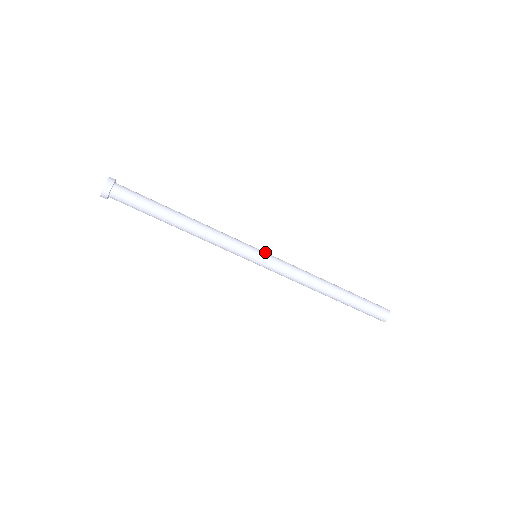
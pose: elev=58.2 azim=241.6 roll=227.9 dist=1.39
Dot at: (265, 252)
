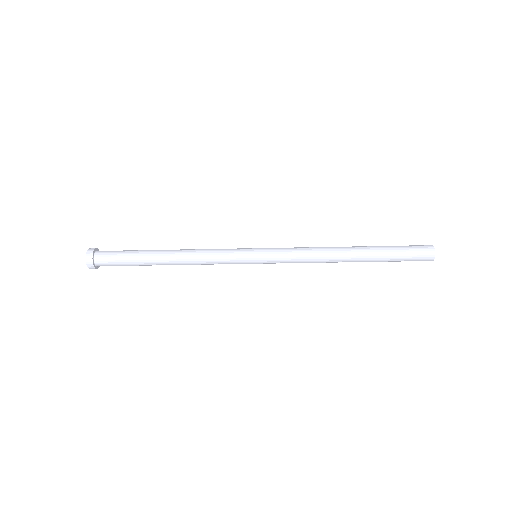
Dot at: (263, 248)
